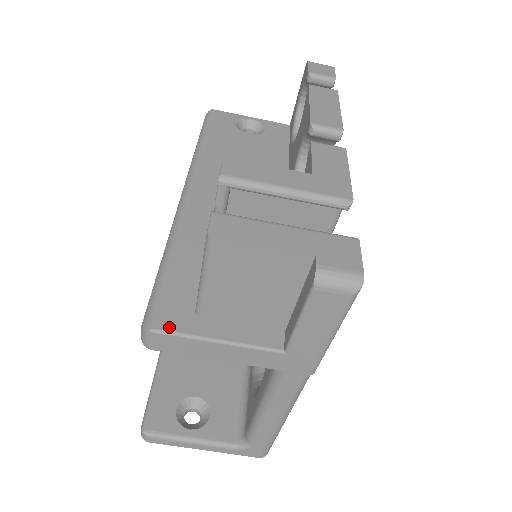
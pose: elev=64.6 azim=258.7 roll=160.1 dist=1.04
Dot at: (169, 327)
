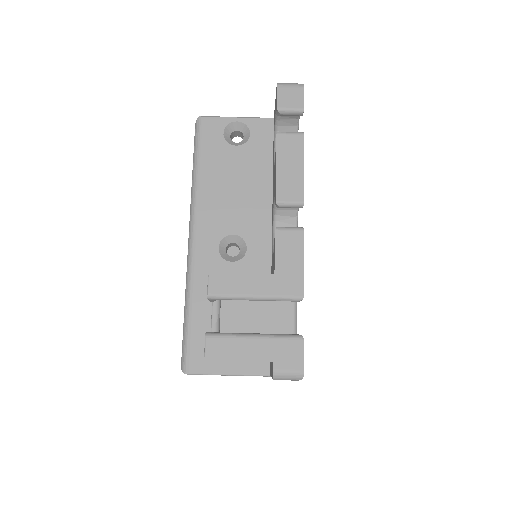
Dot at: (197, 370)
